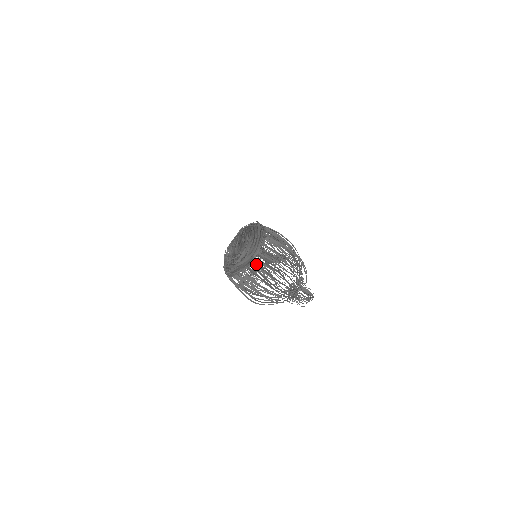
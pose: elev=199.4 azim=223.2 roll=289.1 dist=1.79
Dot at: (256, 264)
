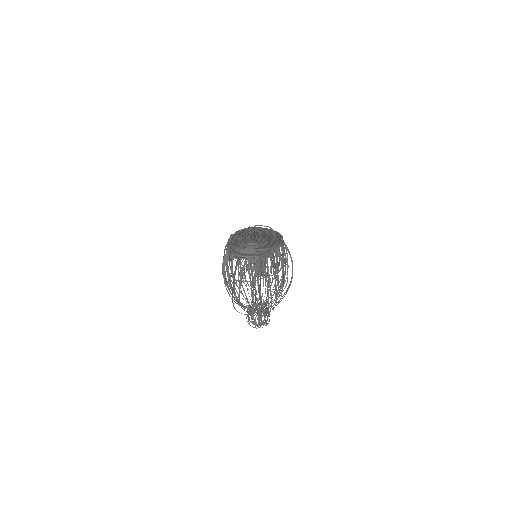
Dot at: occluded
